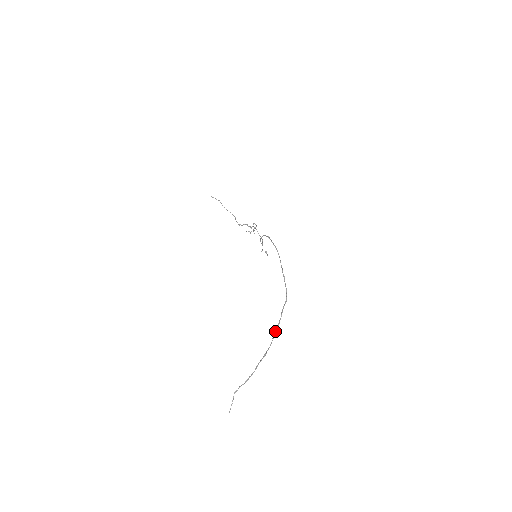
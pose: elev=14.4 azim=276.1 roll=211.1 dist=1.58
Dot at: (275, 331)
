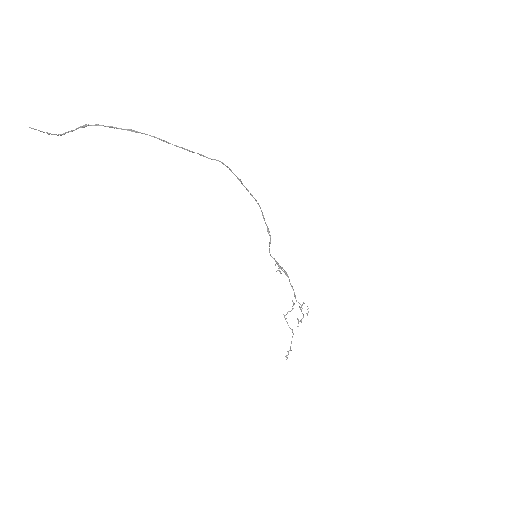
Dot at: occluded
